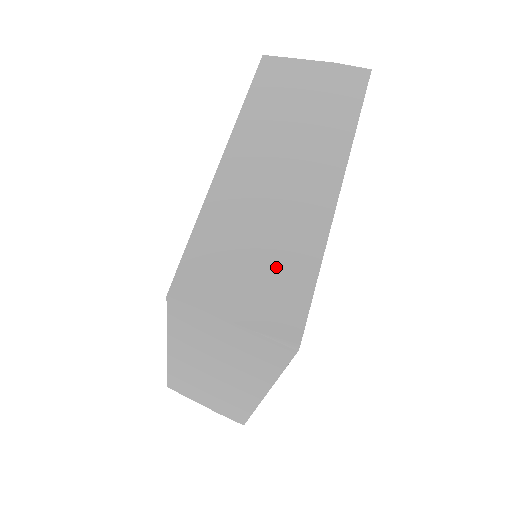
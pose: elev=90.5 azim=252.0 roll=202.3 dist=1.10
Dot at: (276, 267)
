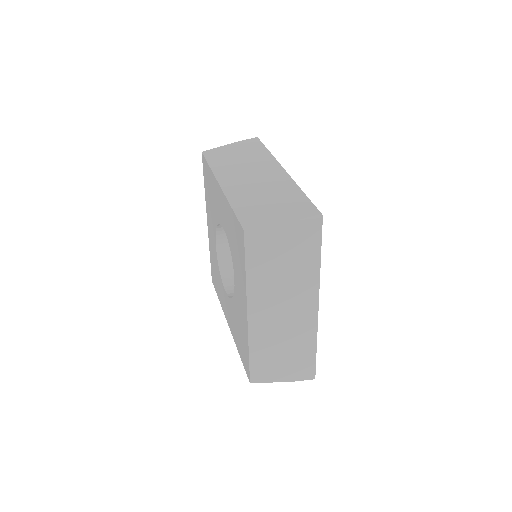
Dot at: (284, 200)
